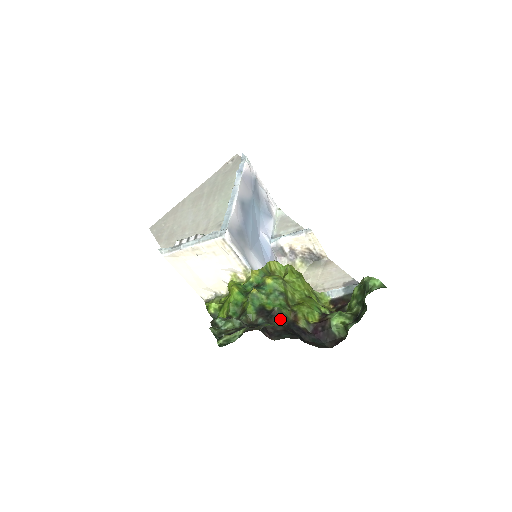
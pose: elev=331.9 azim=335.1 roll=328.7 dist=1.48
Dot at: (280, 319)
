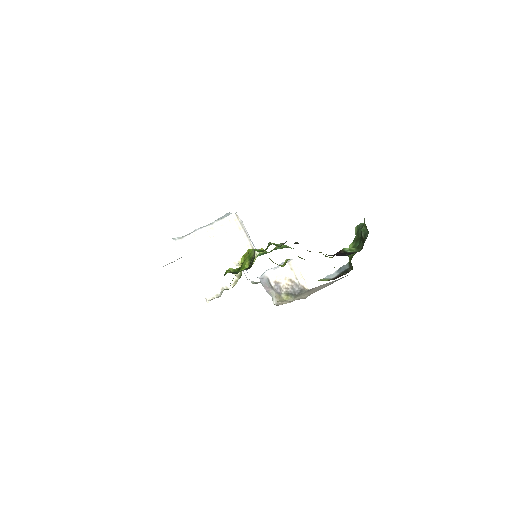
Dot at: occluded
